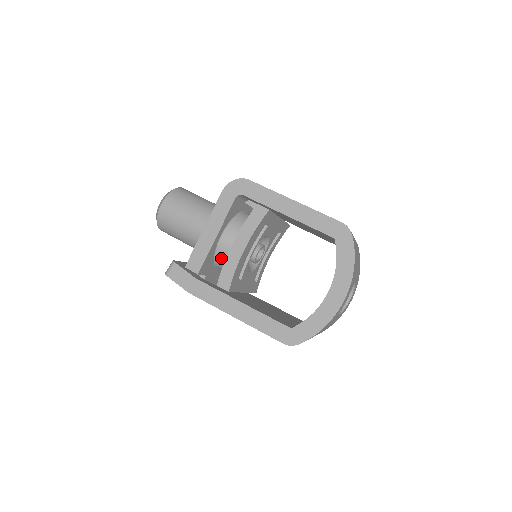
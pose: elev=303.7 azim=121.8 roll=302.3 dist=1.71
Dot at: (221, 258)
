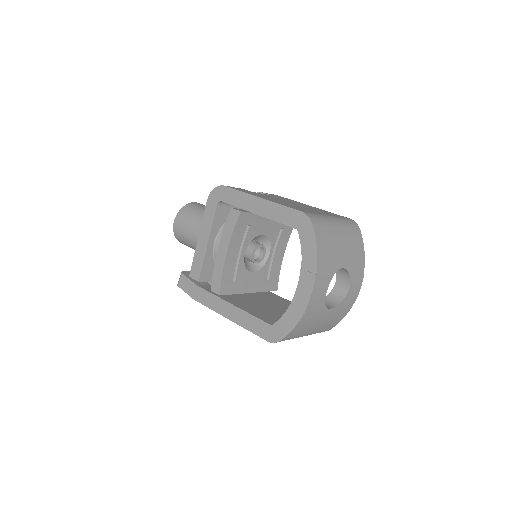
Dot at: occluded
